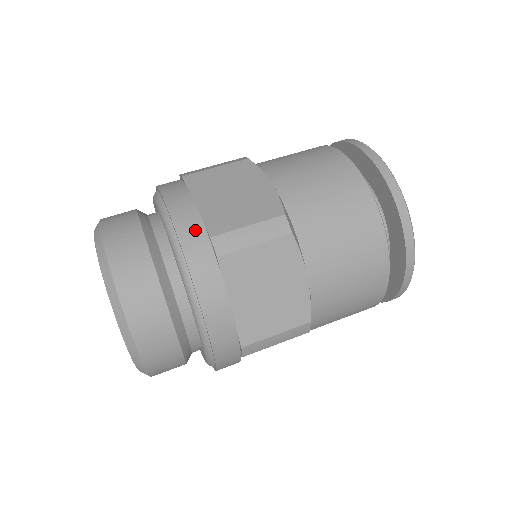
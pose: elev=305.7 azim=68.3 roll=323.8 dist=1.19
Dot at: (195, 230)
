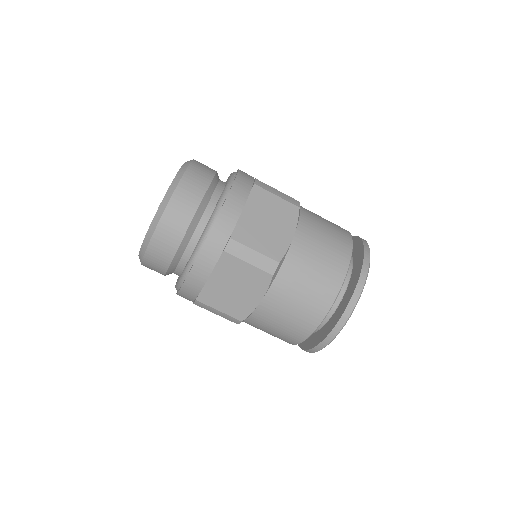
Dot at: (193, 290)
